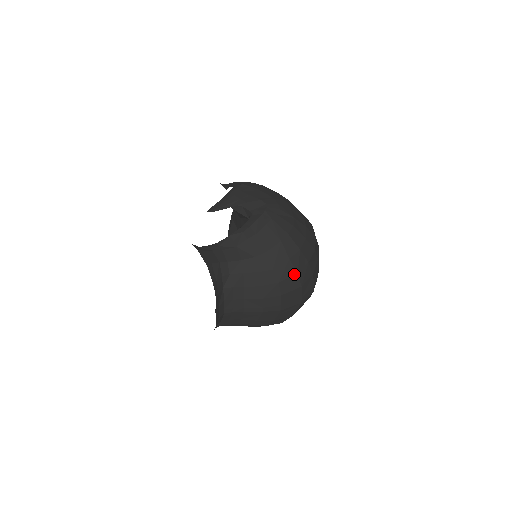
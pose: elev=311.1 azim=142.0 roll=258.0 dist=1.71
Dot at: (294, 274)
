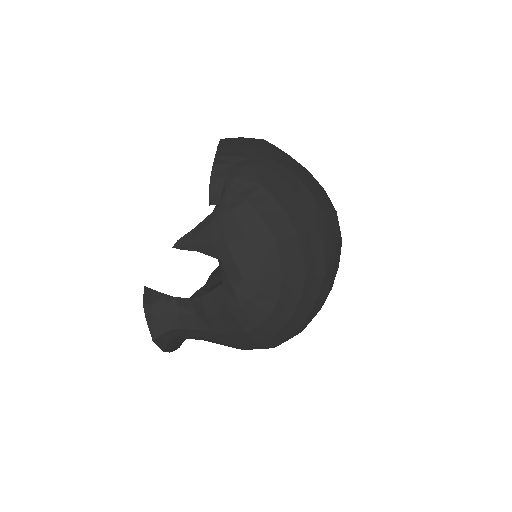
Dot at: (262, 348)
